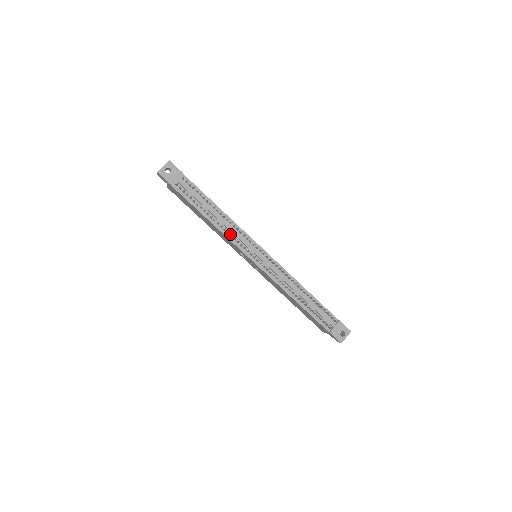
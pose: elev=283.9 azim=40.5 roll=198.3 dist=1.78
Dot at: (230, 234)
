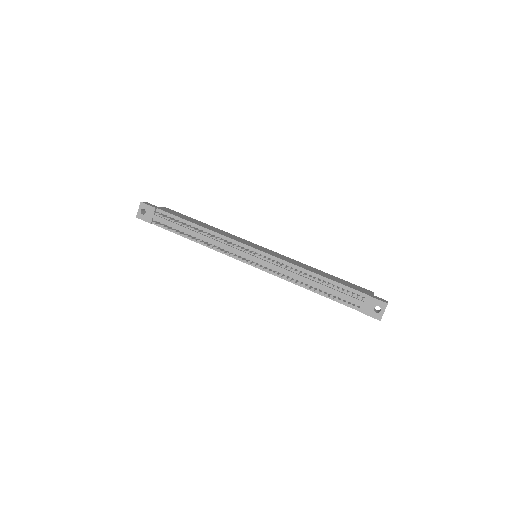
Dot at: (218, 246)
